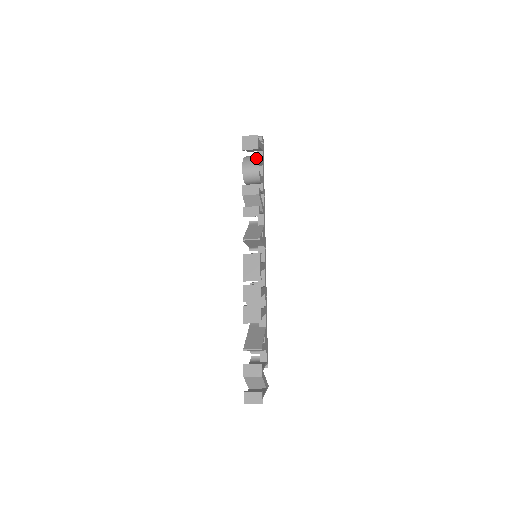
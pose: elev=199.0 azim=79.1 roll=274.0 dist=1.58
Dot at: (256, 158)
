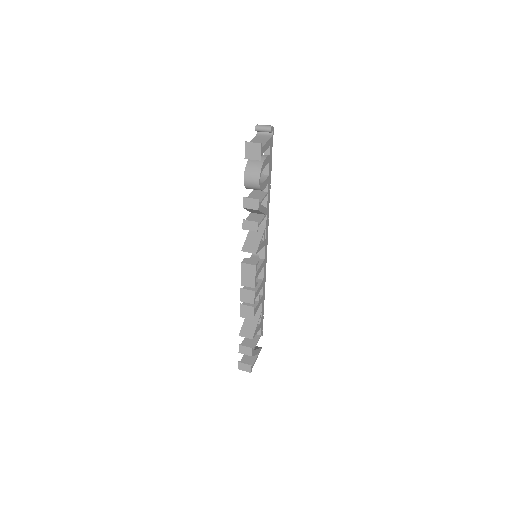
Dot at: (258, 169)
